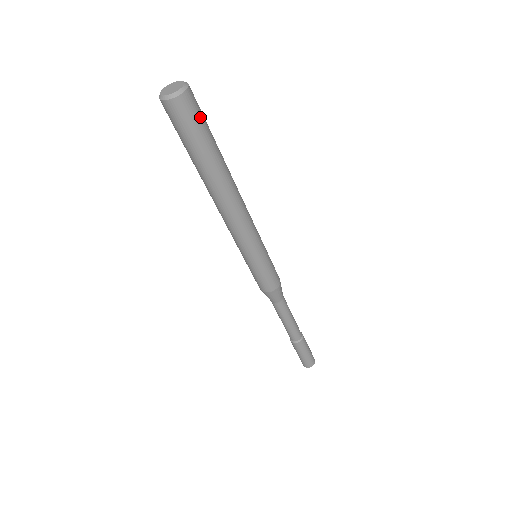
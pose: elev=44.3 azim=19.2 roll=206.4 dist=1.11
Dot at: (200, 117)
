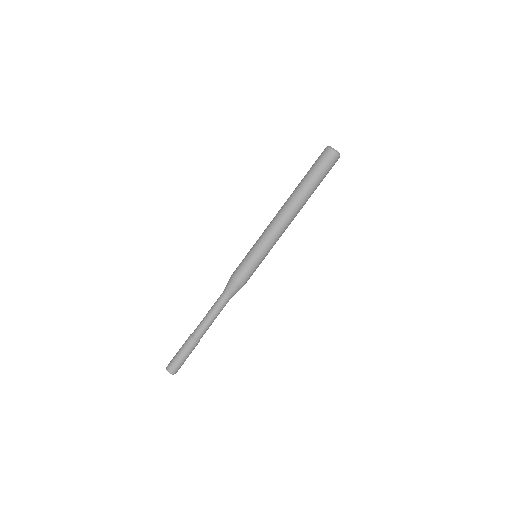
Dot at: (329, 169)
